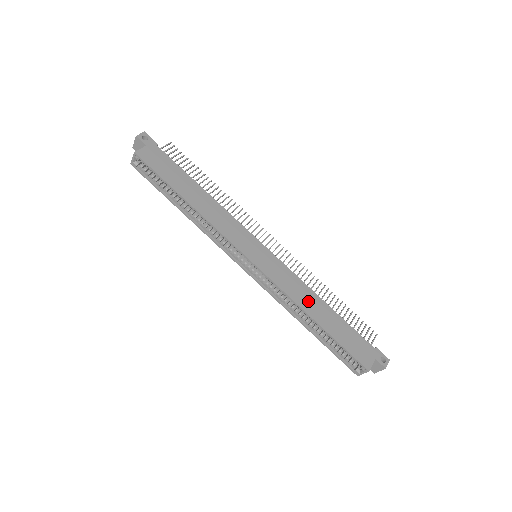
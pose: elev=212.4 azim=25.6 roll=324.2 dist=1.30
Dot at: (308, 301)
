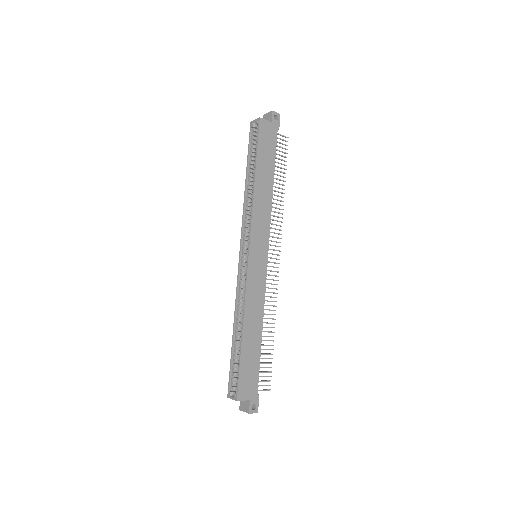
Dot at: (253, 317)
